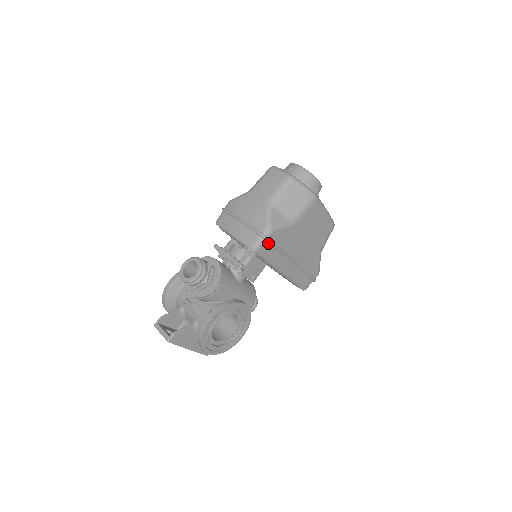
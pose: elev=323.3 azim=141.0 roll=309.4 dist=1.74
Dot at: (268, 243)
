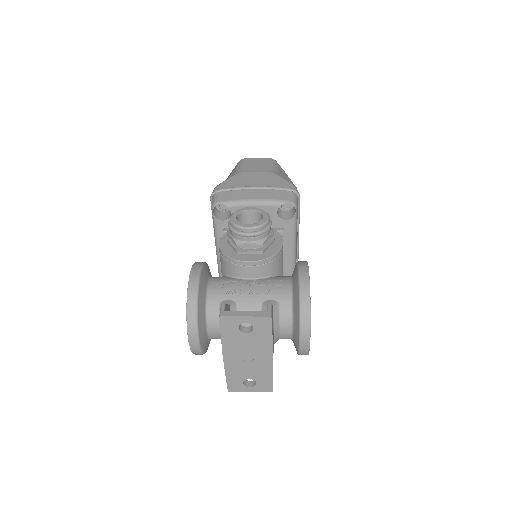
Dot at: occluded
